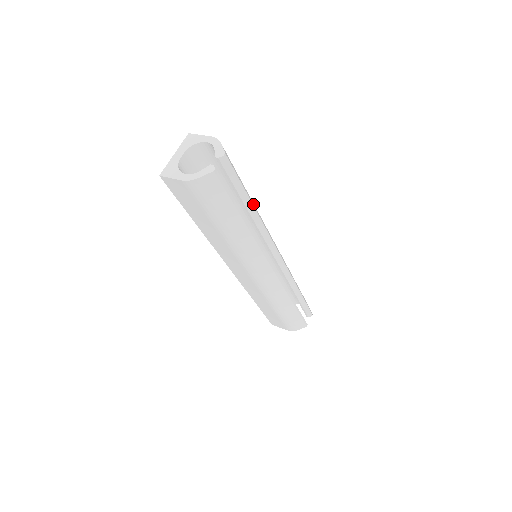
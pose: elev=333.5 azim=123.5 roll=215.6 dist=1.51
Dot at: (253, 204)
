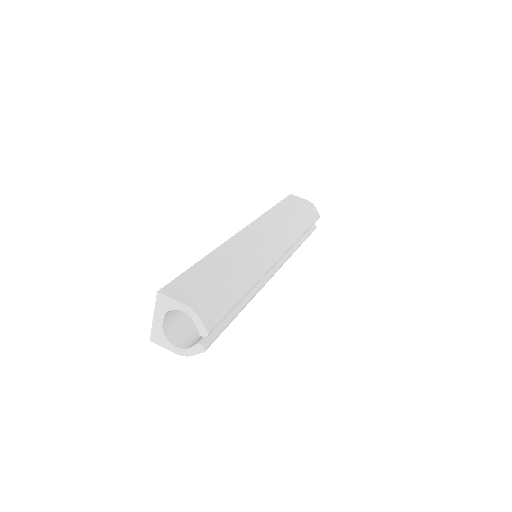
Dot at: (245, 286)
